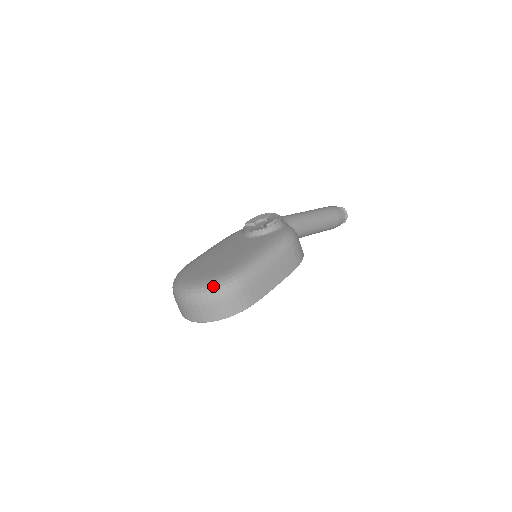
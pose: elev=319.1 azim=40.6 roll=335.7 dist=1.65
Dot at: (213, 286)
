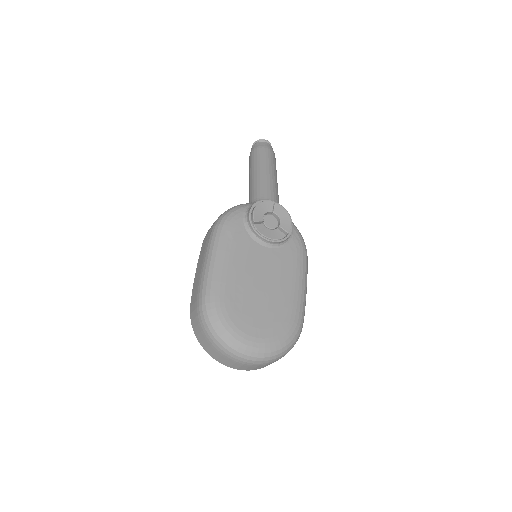
Dot at: (288, 345)
